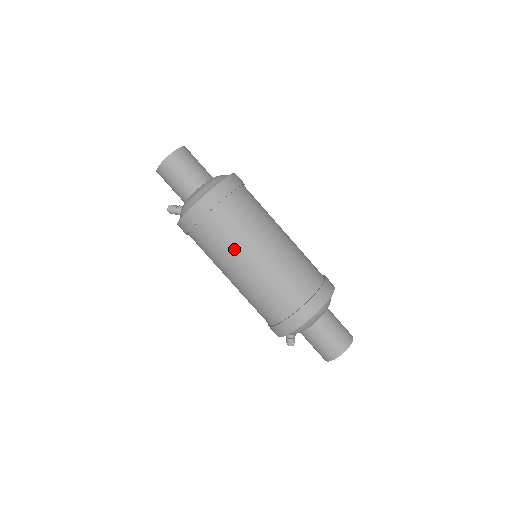
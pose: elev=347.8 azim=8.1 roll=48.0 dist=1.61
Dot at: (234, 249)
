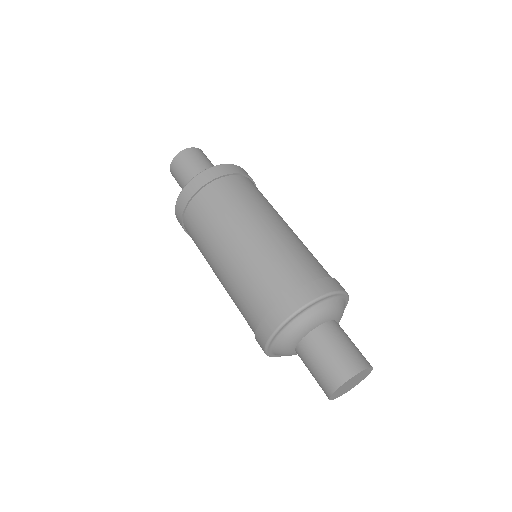
Dot at: (207, 261)
